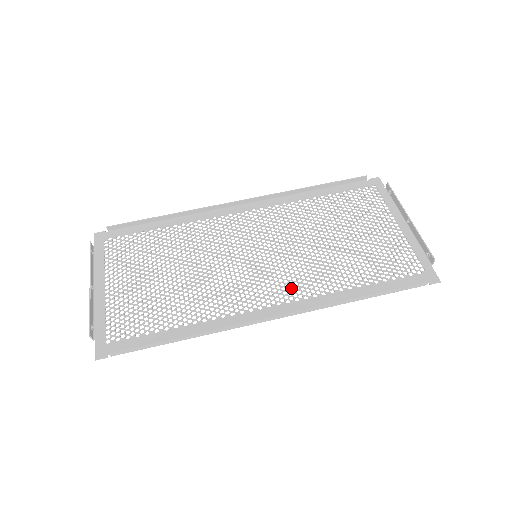
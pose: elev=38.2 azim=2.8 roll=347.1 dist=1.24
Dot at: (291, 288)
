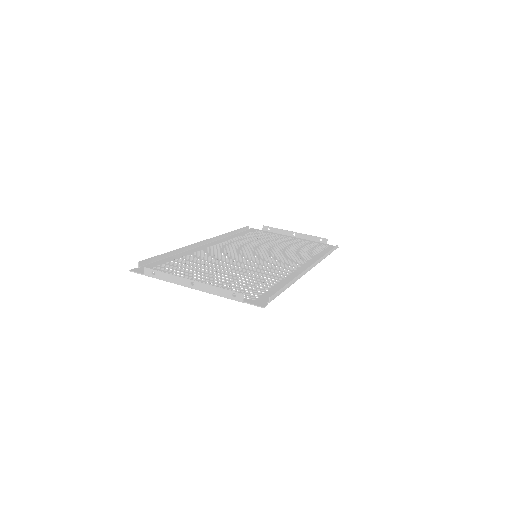
Dot at: (295, 260)
